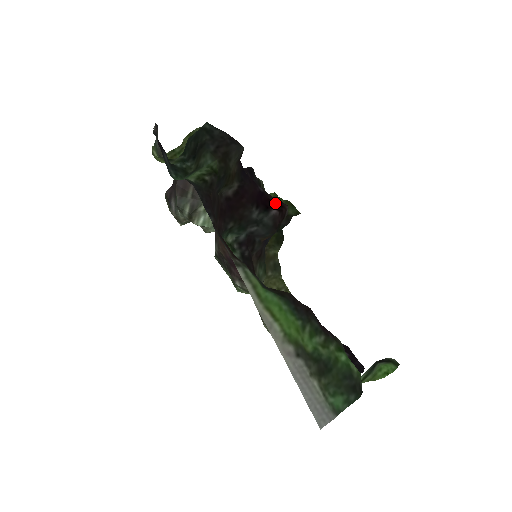
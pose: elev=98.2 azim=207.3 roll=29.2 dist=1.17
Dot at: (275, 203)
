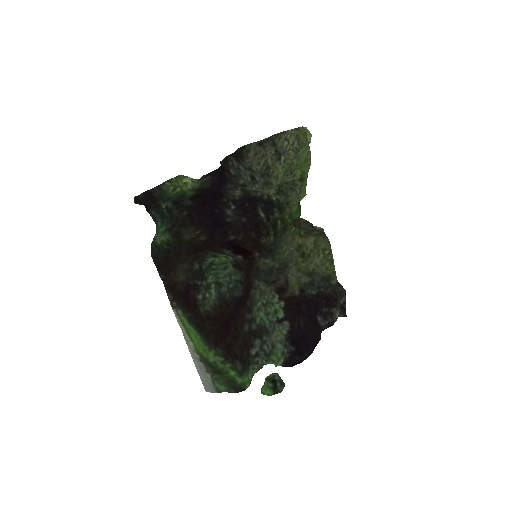
Dot at: (244, 250)
